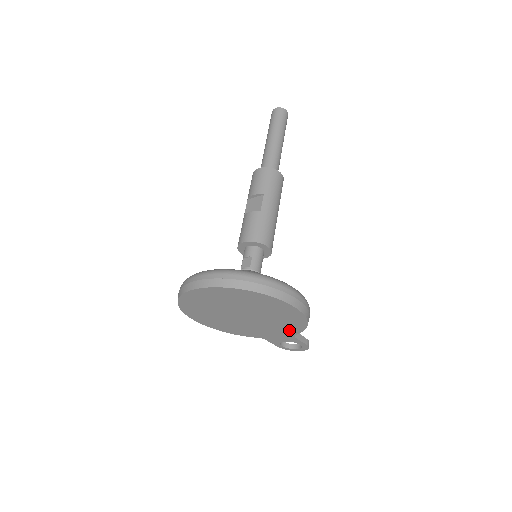
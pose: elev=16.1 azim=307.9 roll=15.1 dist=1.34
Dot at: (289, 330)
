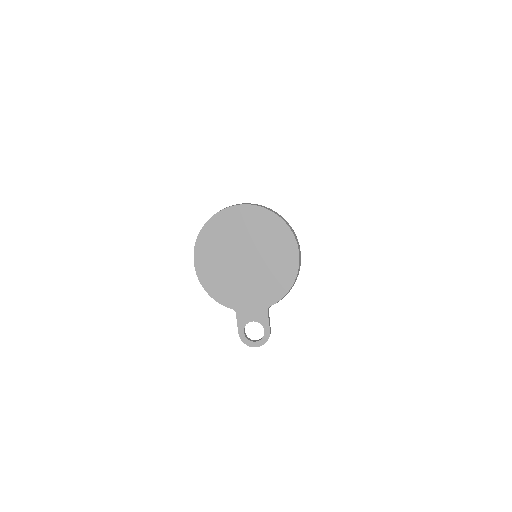
Dot at: (270, 295)
